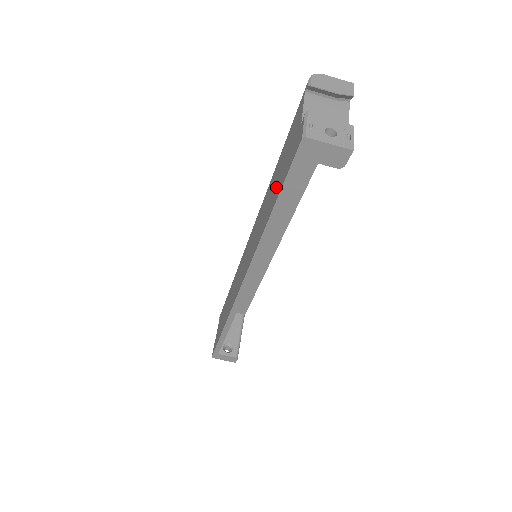
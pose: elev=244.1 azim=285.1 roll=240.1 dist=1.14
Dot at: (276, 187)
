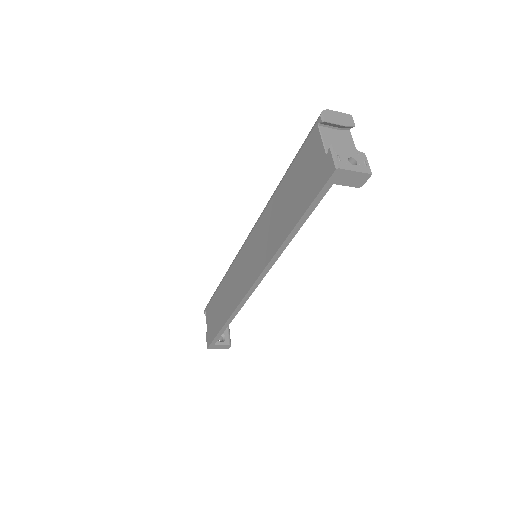
Dot at: (295, 203)
